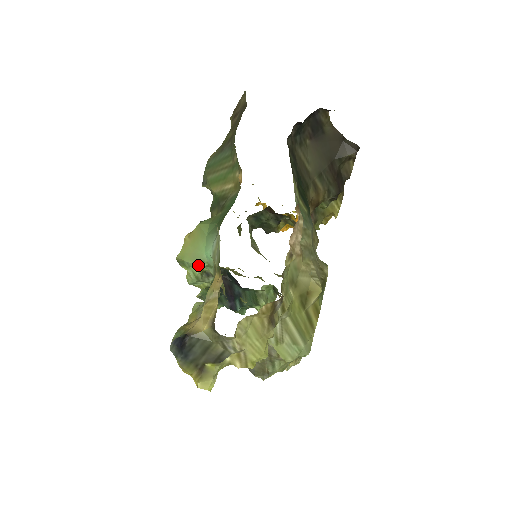
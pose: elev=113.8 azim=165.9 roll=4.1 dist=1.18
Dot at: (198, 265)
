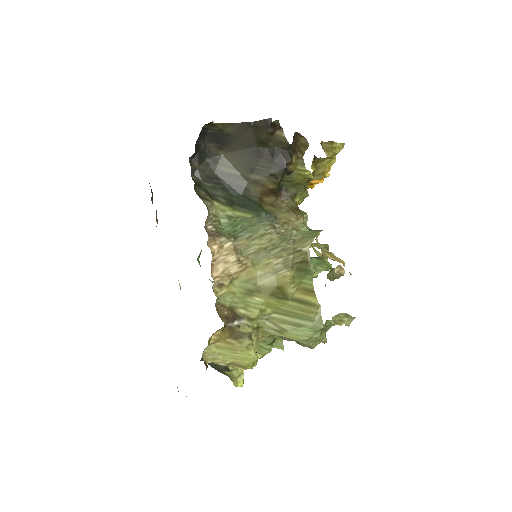
Dot at: occluded
